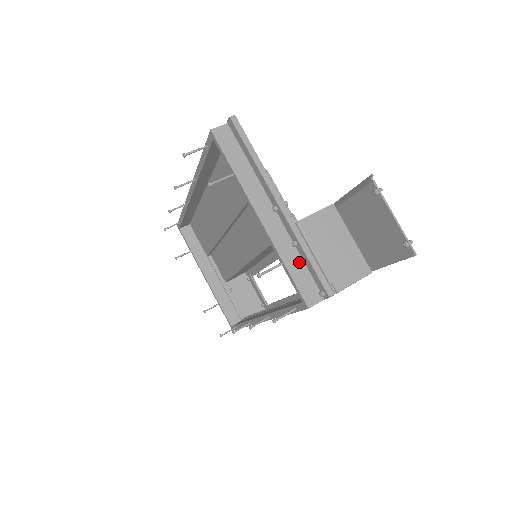
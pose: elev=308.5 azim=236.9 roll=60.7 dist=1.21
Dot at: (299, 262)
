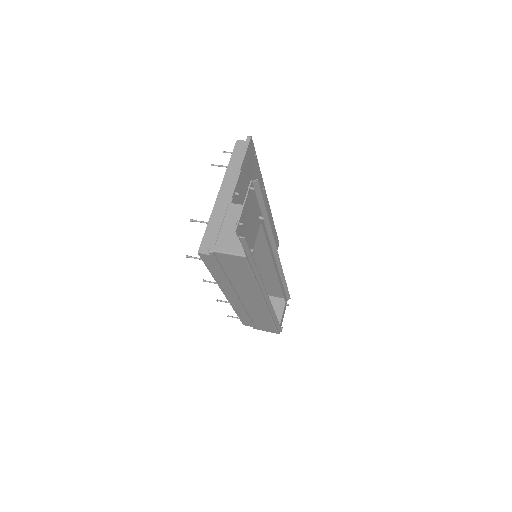
Dot at: occluded
